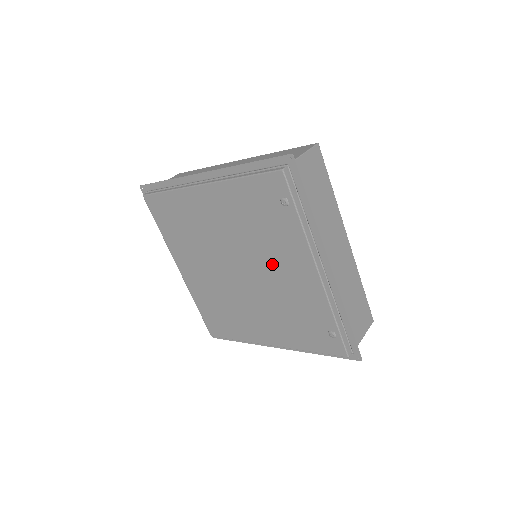
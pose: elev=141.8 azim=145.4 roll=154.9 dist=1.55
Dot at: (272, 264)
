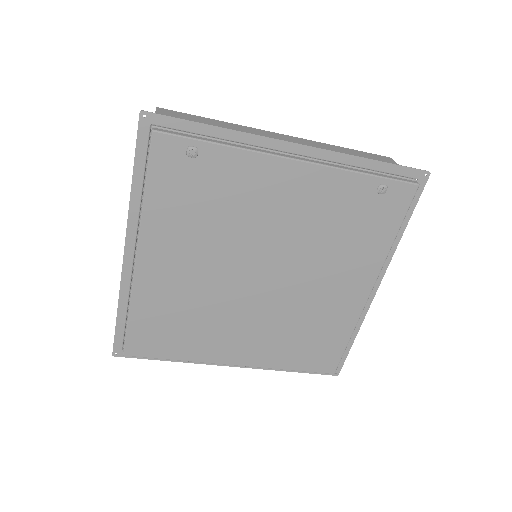
Dot at: (265, 221)
